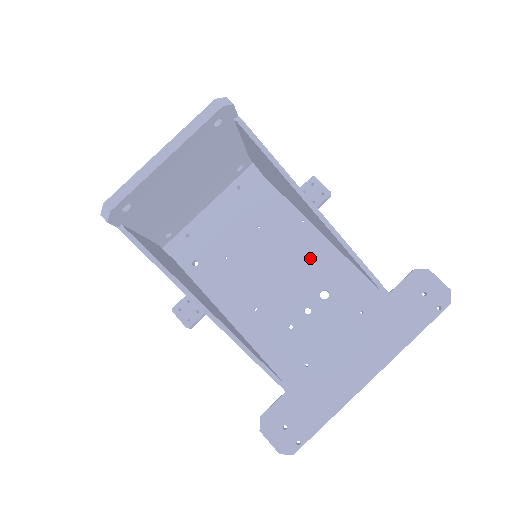
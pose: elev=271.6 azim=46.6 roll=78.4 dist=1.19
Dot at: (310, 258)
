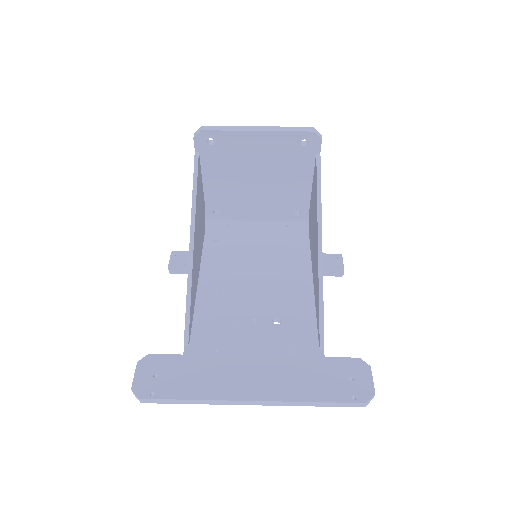
Dot at: (290, 293)
